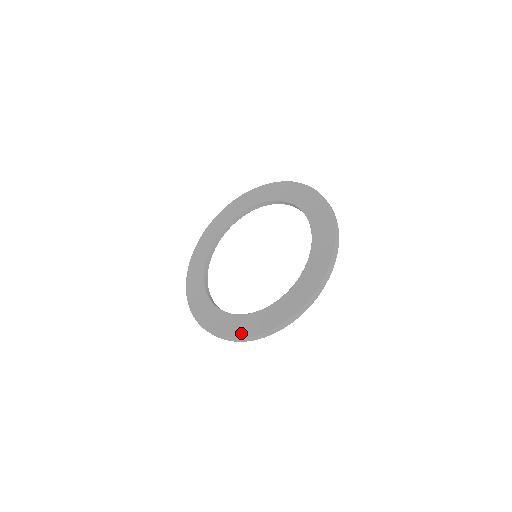
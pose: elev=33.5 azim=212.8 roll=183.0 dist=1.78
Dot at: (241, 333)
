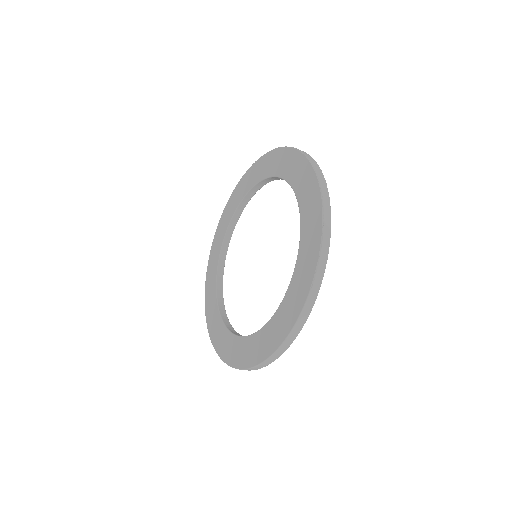
Dot at: (296, 310)
